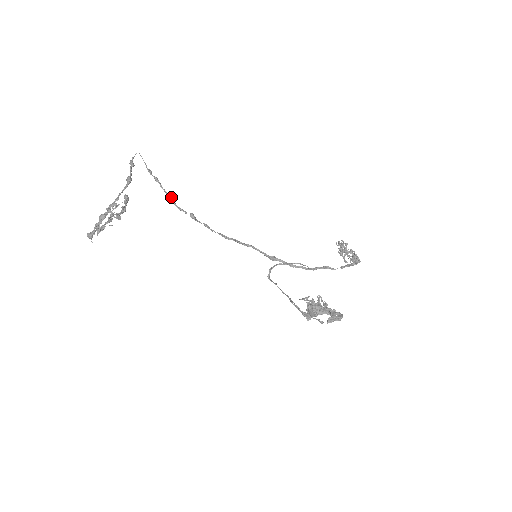
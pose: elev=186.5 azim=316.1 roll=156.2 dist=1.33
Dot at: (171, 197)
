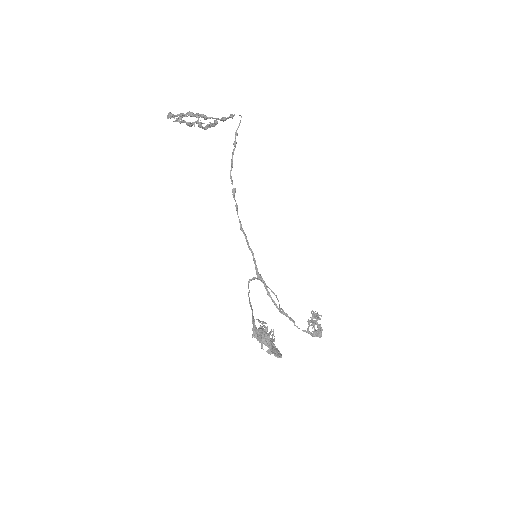
Dot at: occluded
